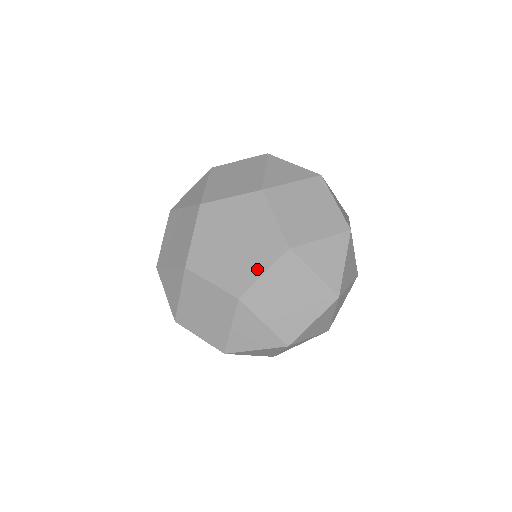
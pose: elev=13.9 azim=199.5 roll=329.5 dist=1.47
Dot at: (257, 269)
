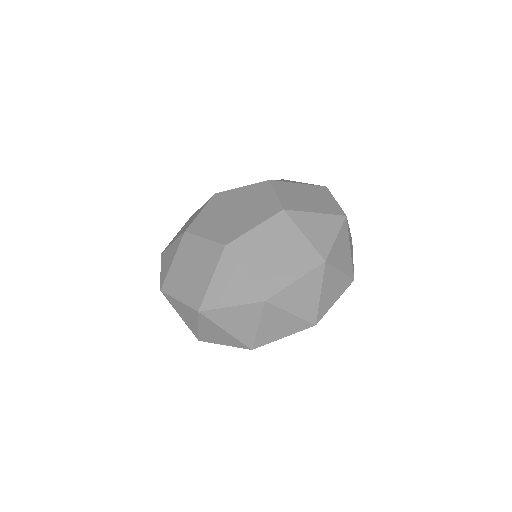
Dot at: (269, 197)
